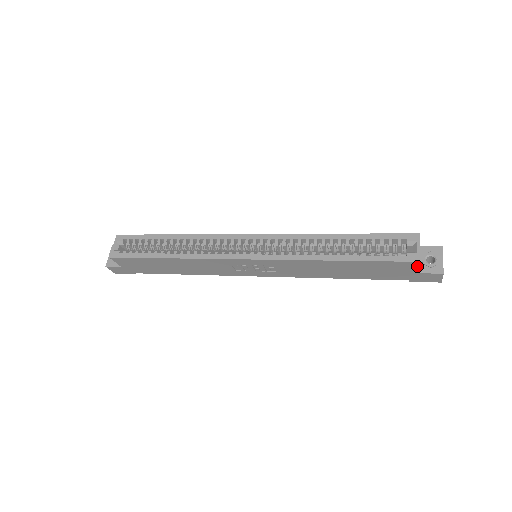
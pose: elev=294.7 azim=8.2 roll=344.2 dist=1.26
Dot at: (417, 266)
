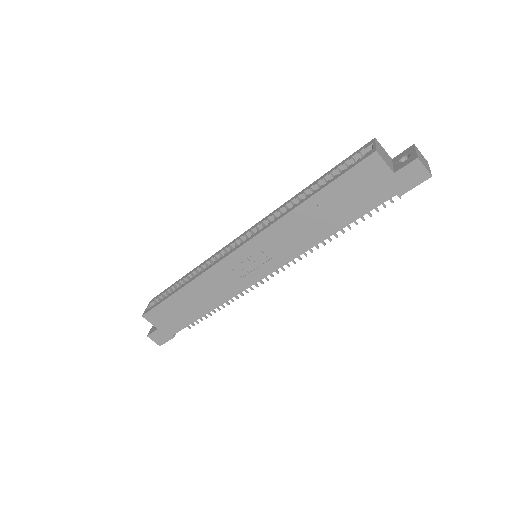
Dot at: (381, 161)
